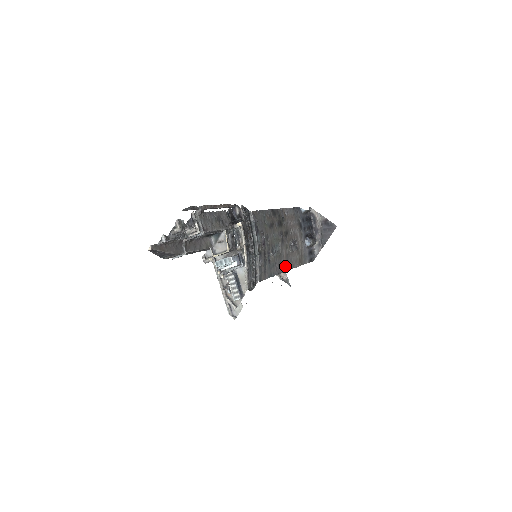
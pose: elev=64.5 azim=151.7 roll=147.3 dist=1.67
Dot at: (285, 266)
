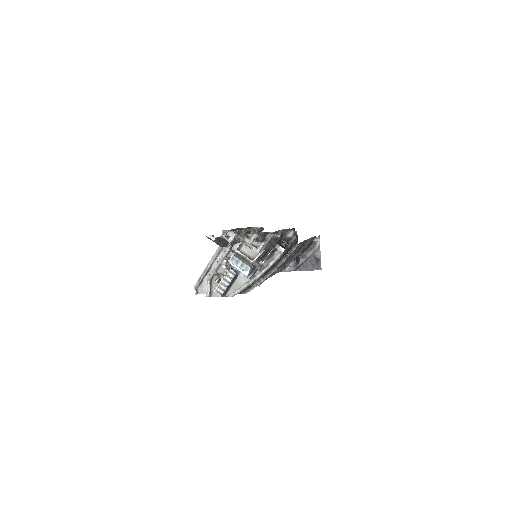
Dot at: (266, 279)
